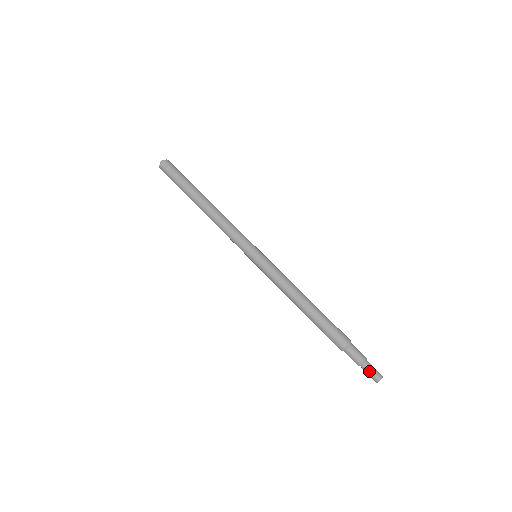
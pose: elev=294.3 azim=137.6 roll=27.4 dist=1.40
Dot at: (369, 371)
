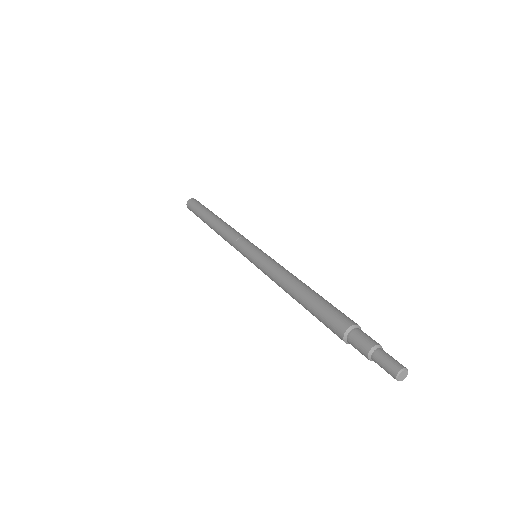
Dot at: (389, 355)
